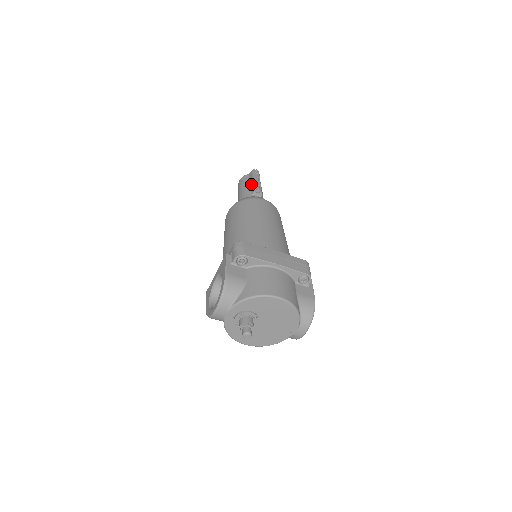
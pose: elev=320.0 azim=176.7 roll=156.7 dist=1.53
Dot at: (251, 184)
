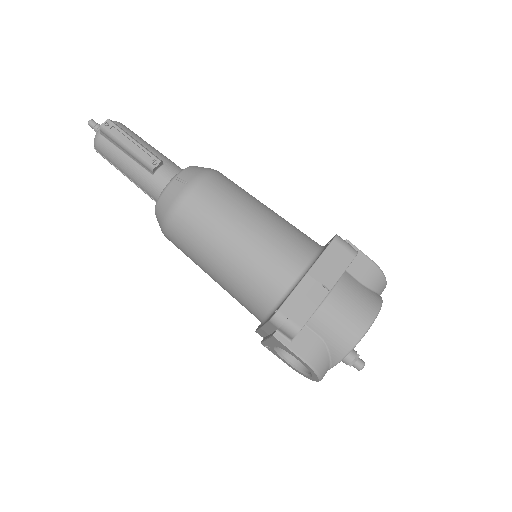
Dot at: (129, 156)
